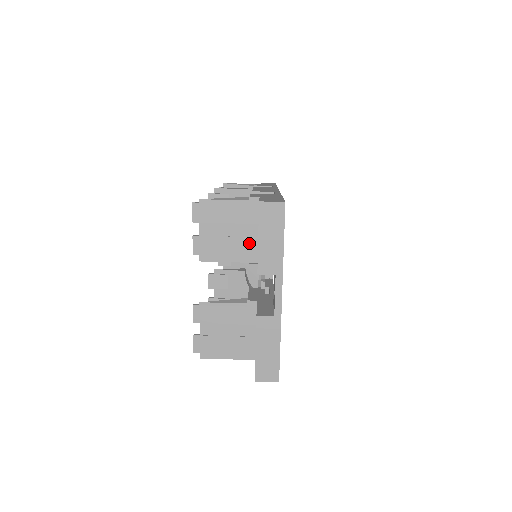
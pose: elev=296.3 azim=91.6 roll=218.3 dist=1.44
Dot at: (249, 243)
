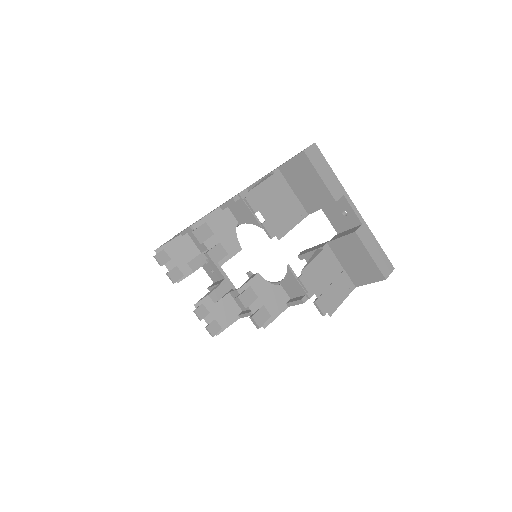
Dot at: (295, 204)
